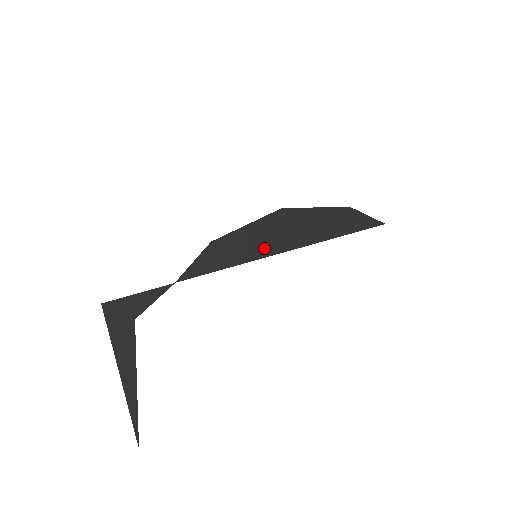
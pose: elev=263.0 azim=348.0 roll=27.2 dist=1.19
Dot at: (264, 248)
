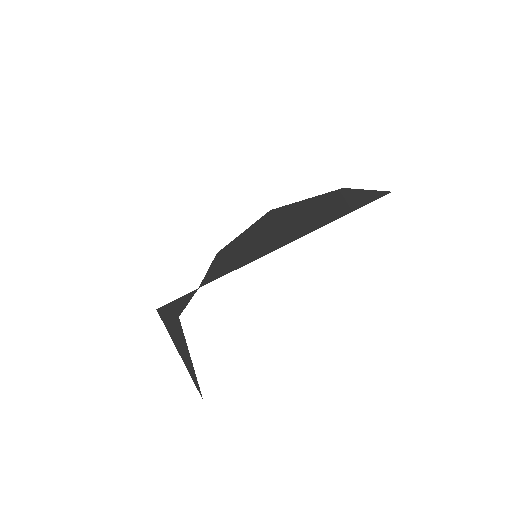
Dot at: (262, 248)
